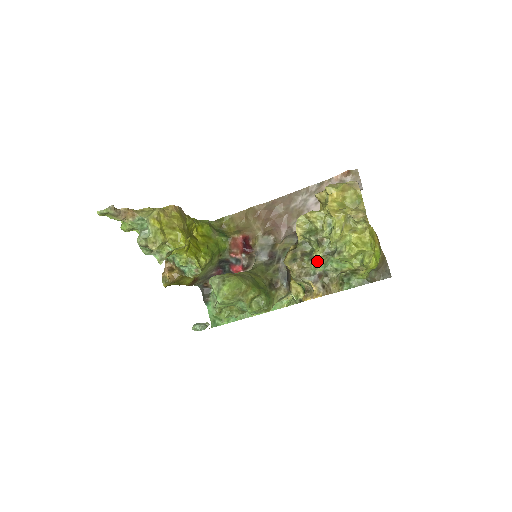
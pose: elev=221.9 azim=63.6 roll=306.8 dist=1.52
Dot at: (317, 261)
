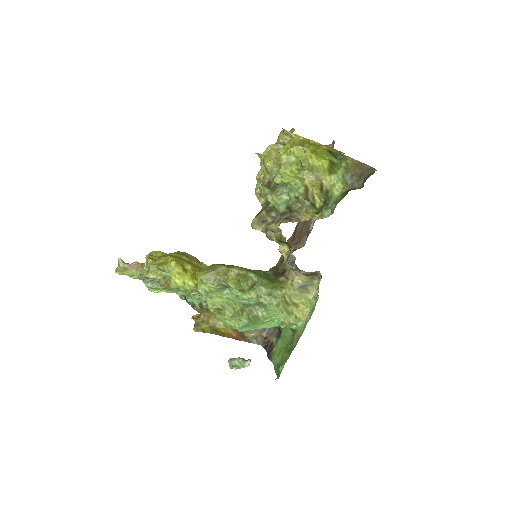
Dot at: (273, 202)
